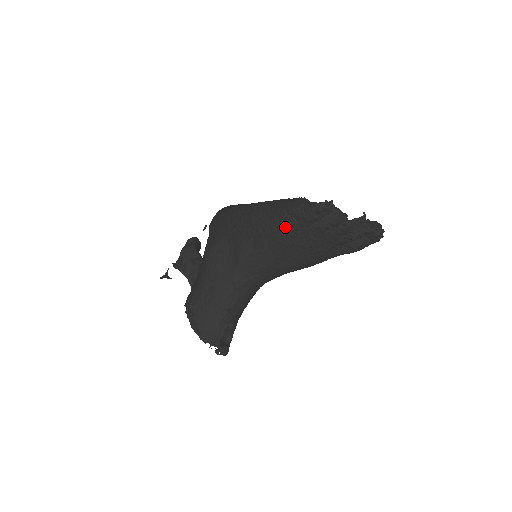
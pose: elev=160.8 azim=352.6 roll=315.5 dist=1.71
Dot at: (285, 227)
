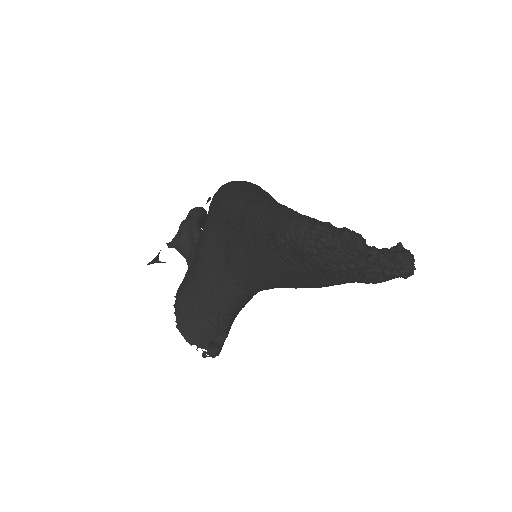
Dot at: (278, 250)
